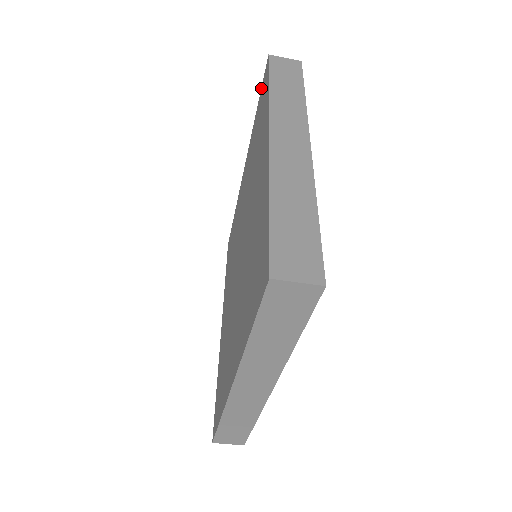
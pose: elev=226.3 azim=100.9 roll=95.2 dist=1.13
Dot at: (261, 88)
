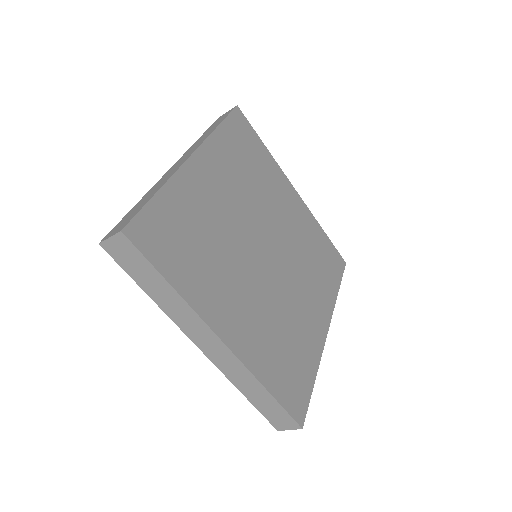
Dot at: occluded
